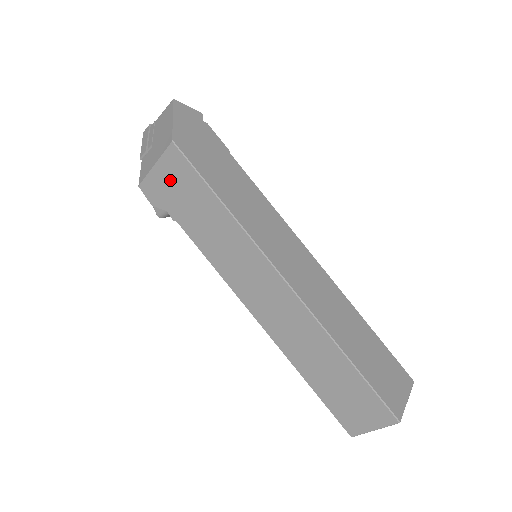
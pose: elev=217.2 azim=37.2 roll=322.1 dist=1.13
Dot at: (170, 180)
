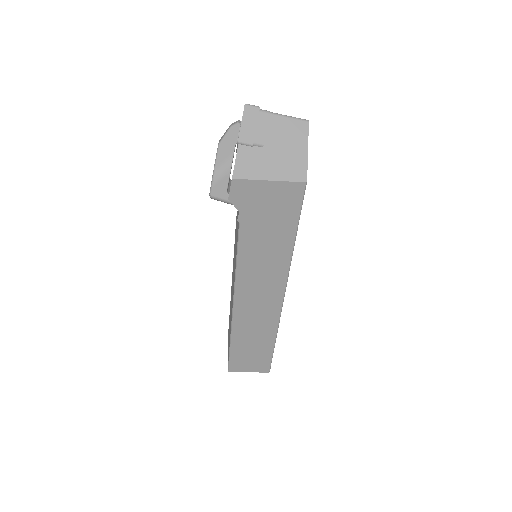
Dot at: (271, 199)
